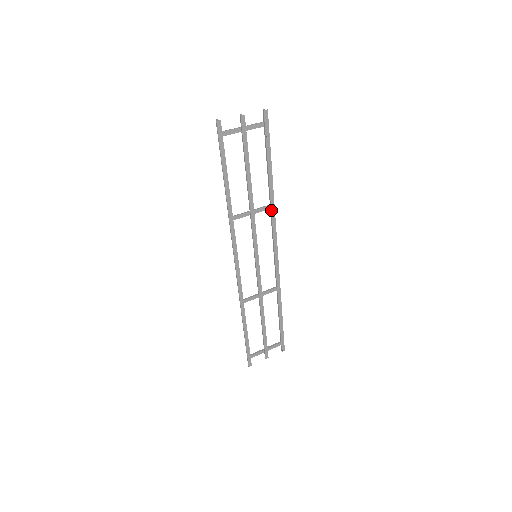
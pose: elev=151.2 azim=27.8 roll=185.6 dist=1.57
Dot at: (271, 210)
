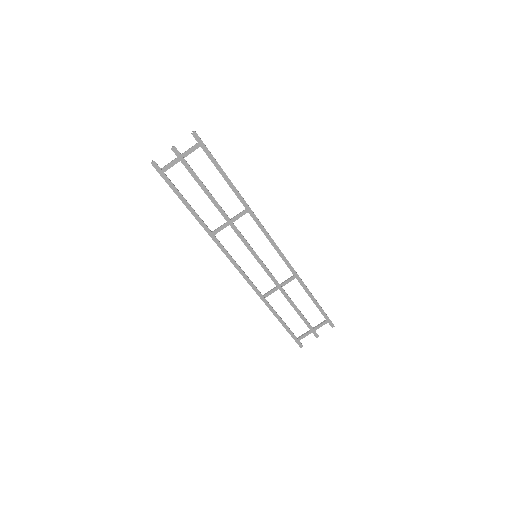
Dot at: (249, 213)
